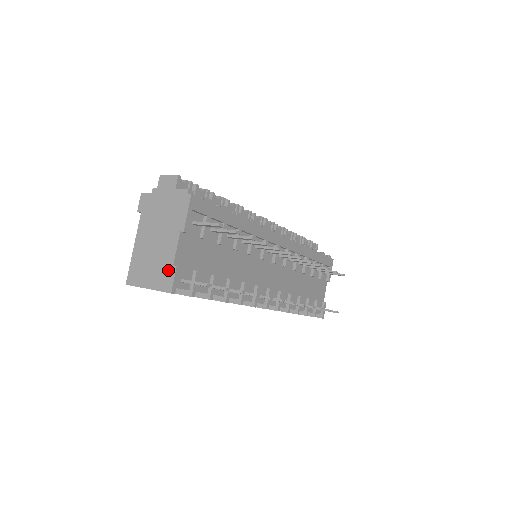
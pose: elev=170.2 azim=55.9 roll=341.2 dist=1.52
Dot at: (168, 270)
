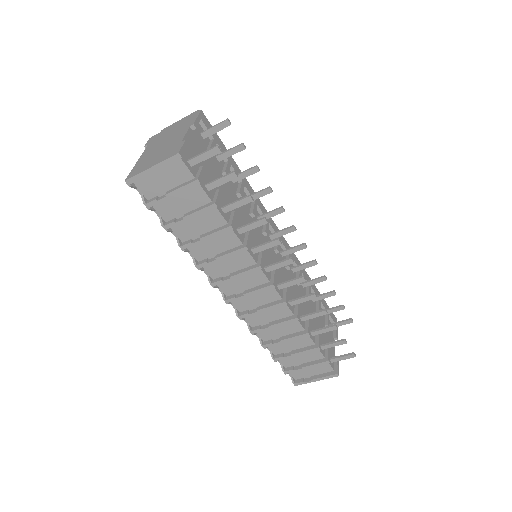
Dot at: (176, 146)
